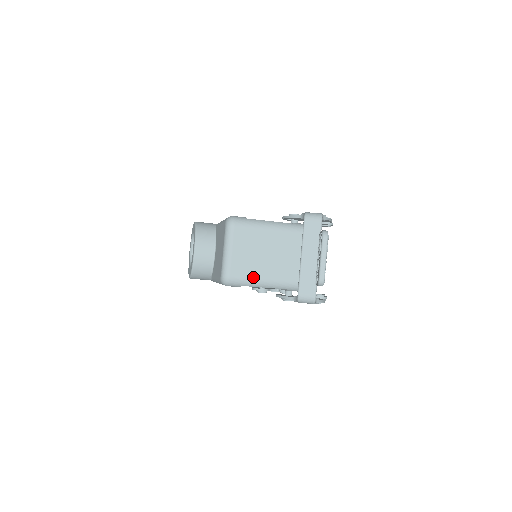
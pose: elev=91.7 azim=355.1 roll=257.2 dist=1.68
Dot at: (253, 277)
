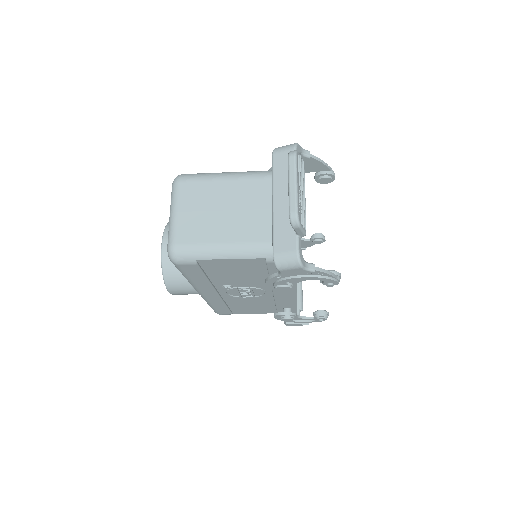
Dot at: (209, 243)
